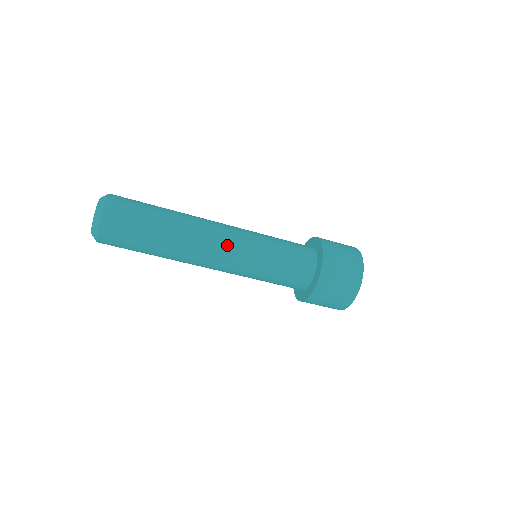
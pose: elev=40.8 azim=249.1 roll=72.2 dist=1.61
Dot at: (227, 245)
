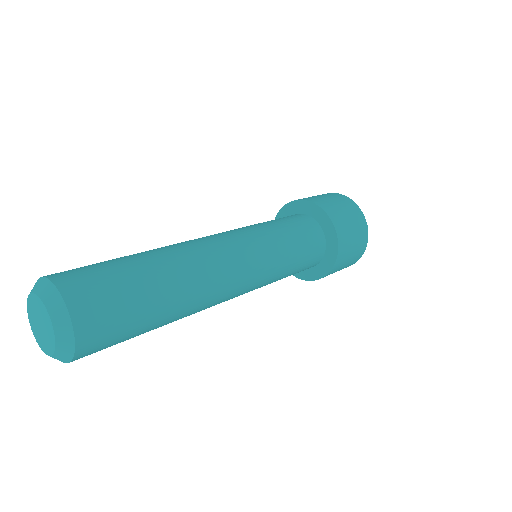
Dot at: (239, 293)
